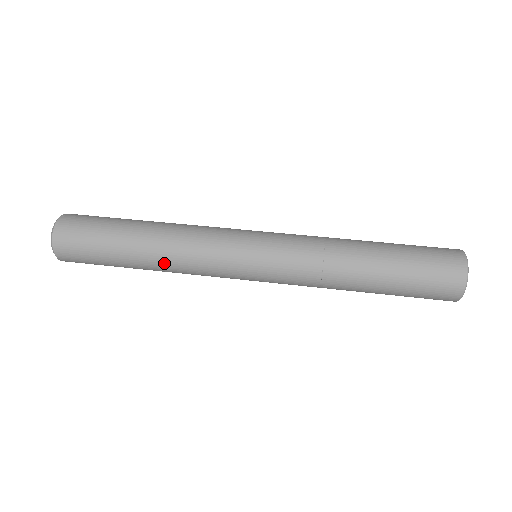
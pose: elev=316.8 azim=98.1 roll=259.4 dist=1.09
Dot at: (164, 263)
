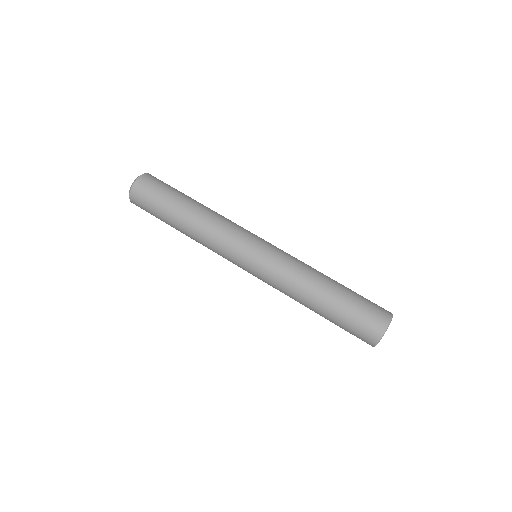
Dot at: occluded
